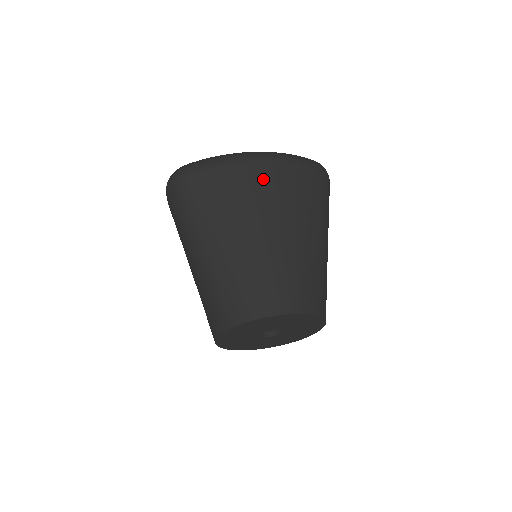
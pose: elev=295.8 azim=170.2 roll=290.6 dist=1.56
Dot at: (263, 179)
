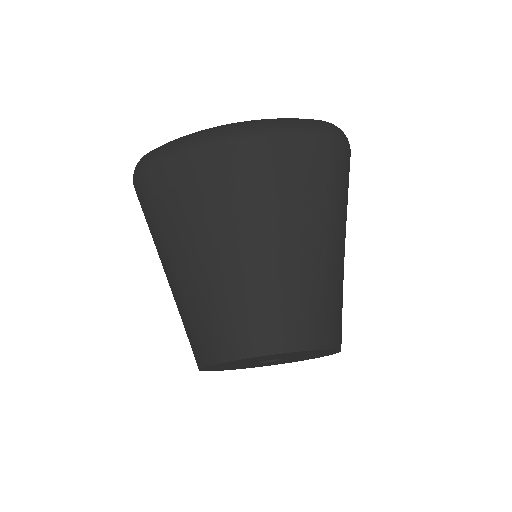
Dot at: (237, 165)
